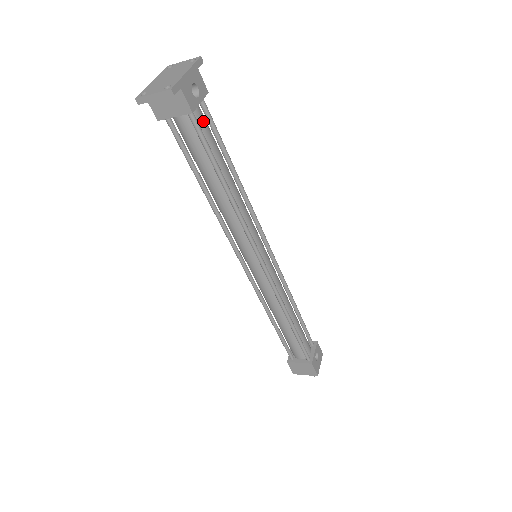
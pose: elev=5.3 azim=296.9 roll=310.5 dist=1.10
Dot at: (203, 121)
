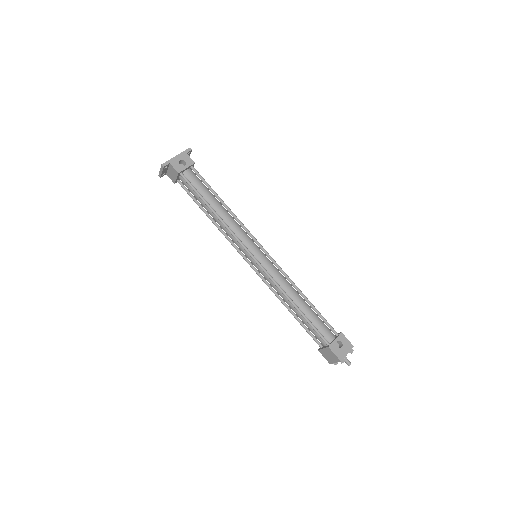
Dot at: (192, 177)
